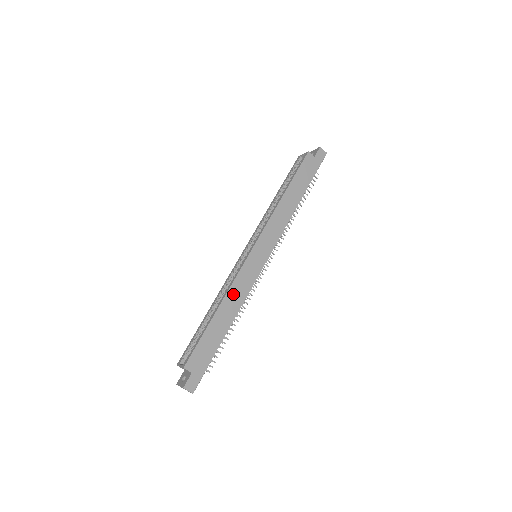
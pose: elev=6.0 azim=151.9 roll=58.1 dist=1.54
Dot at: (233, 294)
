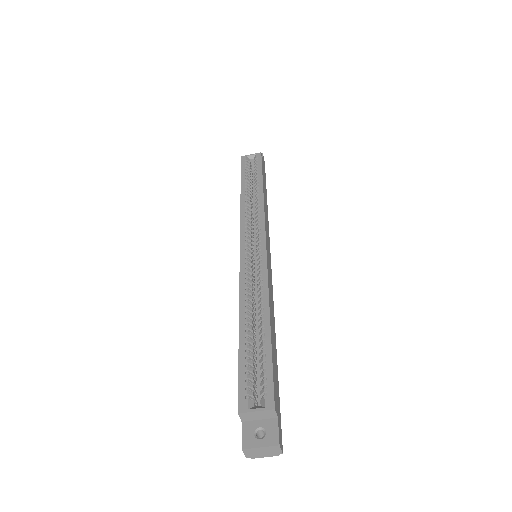
Dot at: (270, 299)
